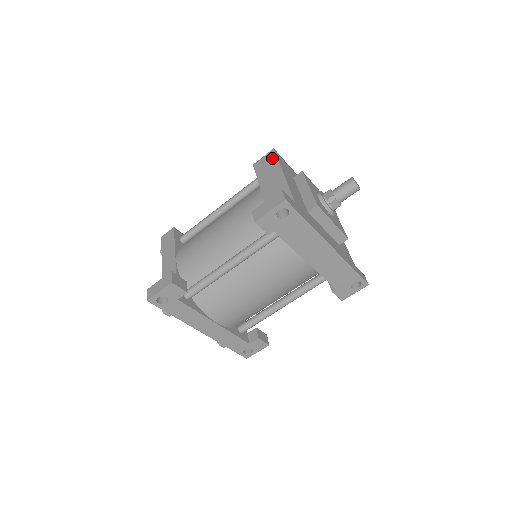
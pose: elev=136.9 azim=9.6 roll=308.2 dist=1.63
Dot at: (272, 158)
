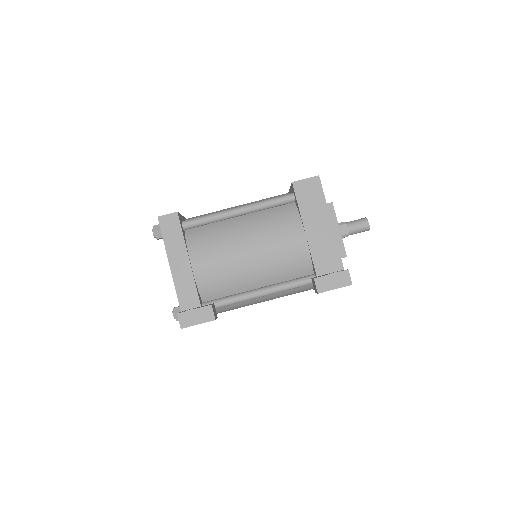
Dot at: (318, 190)
